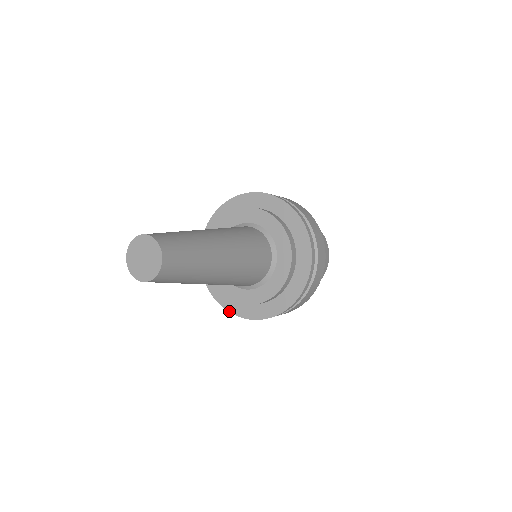
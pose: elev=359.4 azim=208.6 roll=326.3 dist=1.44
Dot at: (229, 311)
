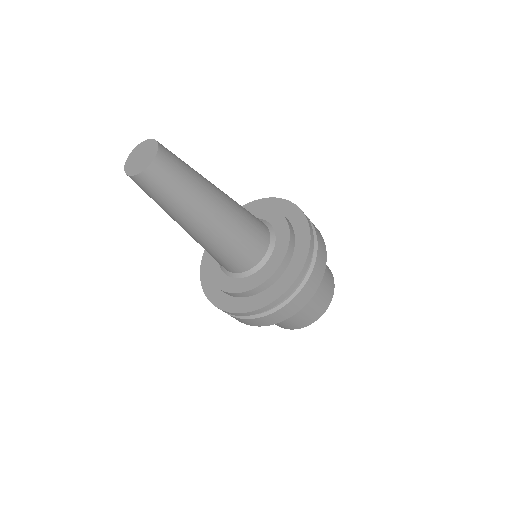
Dot at: (201, 275)
